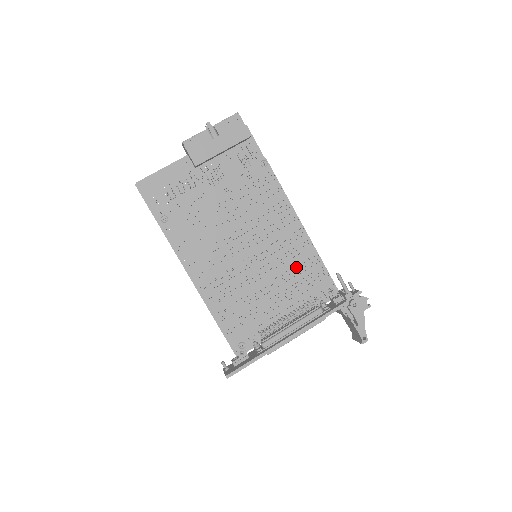
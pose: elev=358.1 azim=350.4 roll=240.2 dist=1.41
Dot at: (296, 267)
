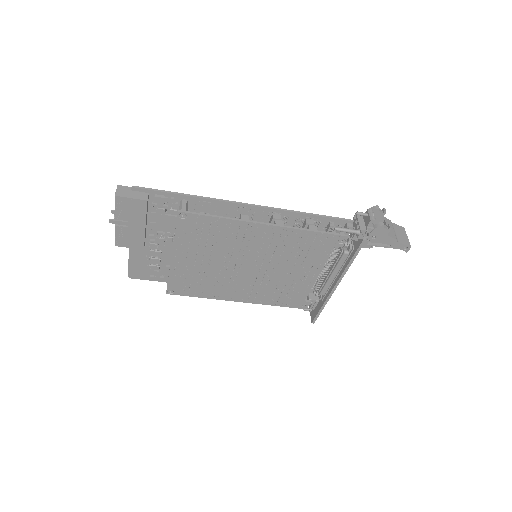
Dot at: (294, 249)
